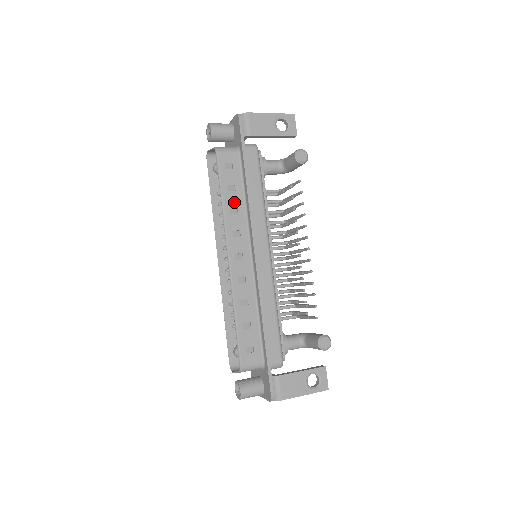
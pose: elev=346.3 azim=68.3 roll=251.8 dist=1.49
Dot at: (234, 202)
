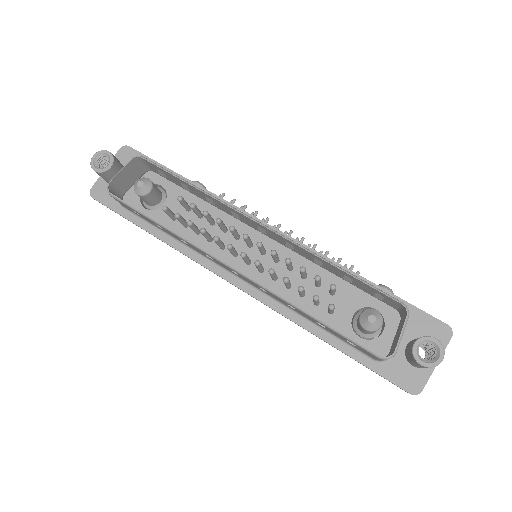
Dot at: occluded
